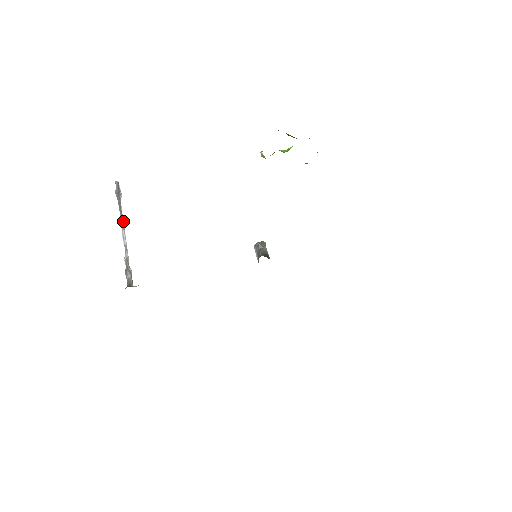
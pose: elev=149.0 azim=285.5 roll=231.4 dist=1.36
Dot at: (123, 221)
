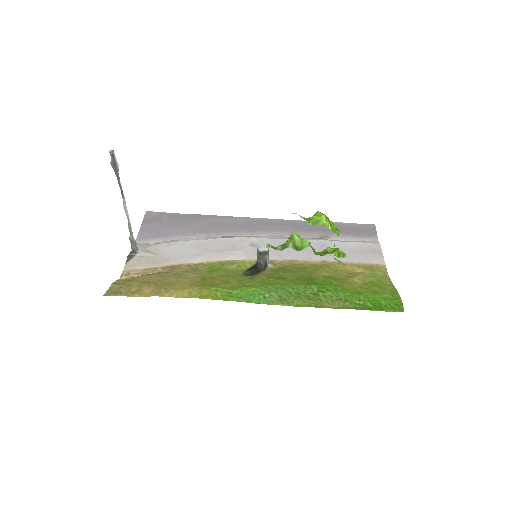
Dot at: (123, 194)
